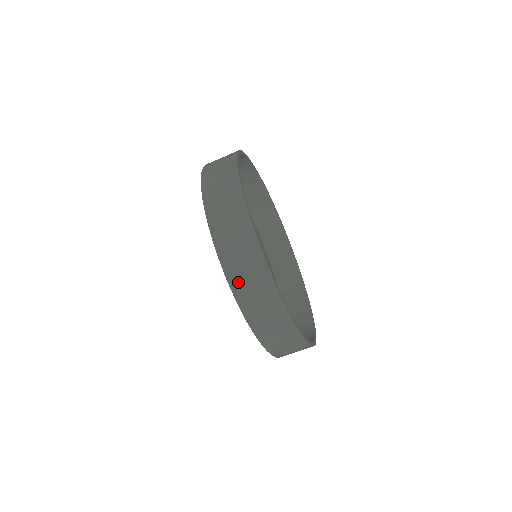
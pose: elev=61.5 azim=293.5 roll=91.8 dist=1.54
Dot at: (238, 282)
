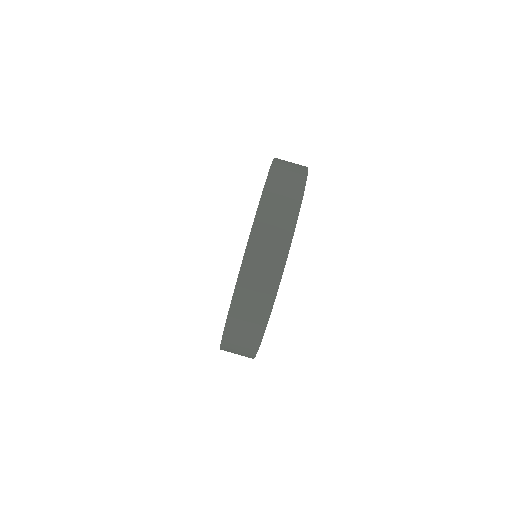
Dot at: (251, 266)
